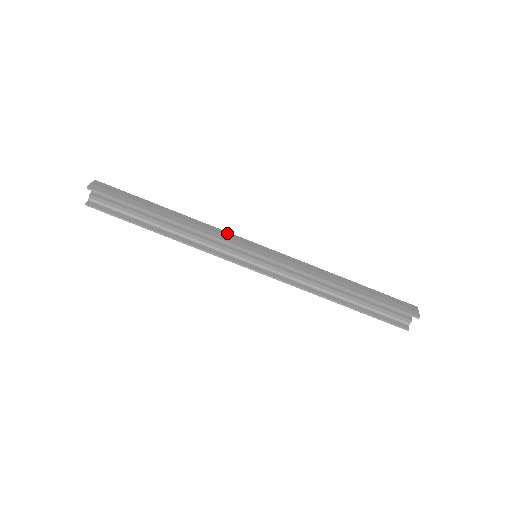
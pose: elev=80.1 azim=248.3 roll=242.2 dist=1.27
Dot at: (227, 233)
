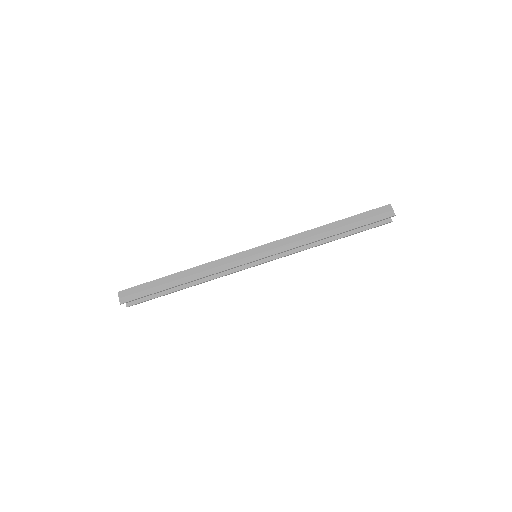
Dot at: (226, 259)
